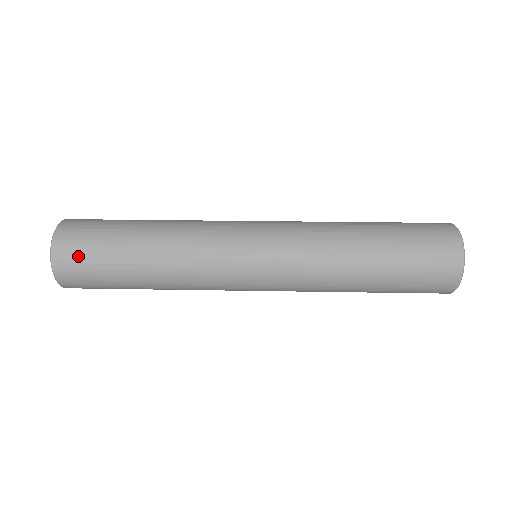
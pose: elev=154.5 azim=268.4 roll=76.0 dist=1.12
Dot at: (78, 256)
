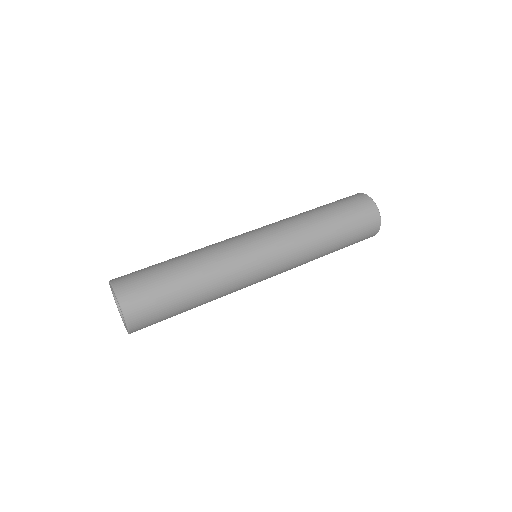
Dot at: (136, 283)
